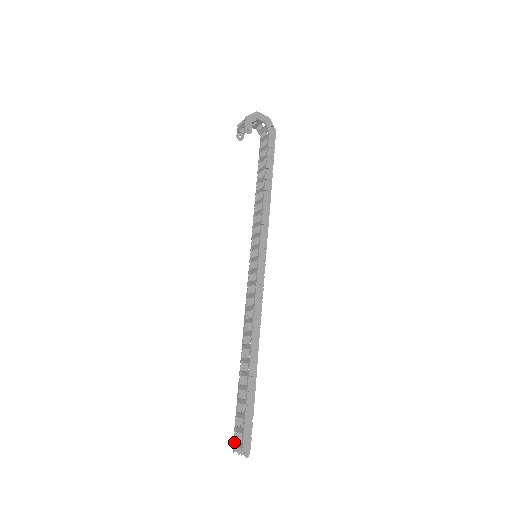
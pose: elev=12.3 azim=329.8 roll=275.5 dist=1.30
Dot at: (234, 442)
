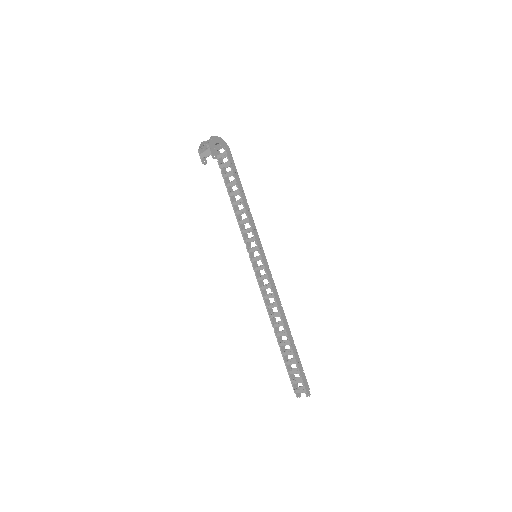
Dot at: (295, 391)
